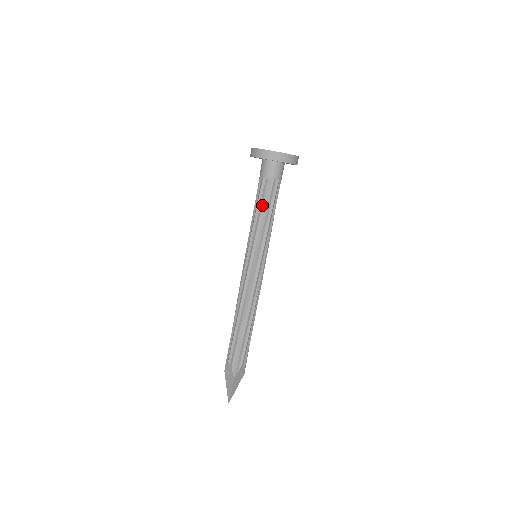
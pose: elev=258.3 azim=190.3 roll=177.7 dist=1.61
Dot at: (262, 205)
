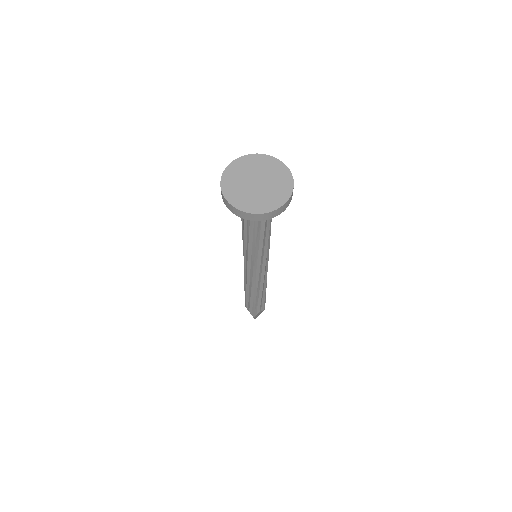
Dot at: (249, 235)
